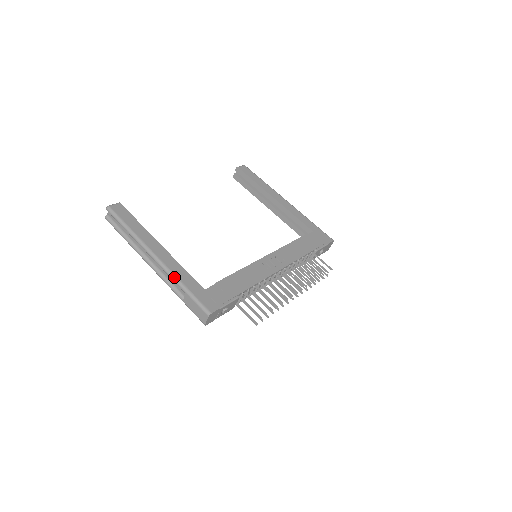
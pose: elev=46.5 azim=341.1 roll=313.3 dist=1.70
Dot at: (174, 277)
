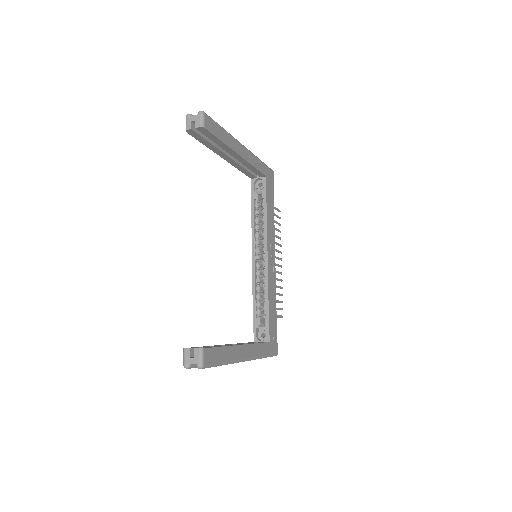
Dot at: (259, 358)
